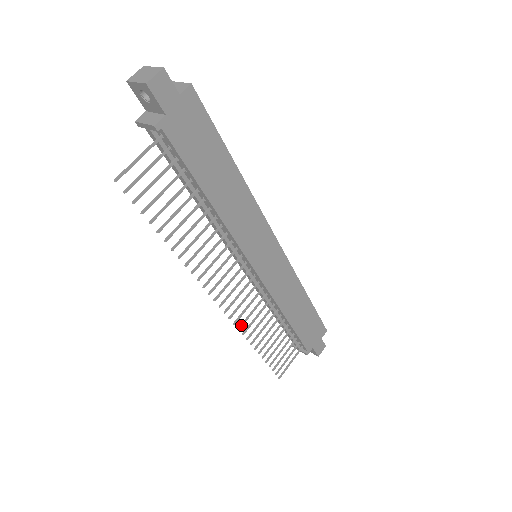
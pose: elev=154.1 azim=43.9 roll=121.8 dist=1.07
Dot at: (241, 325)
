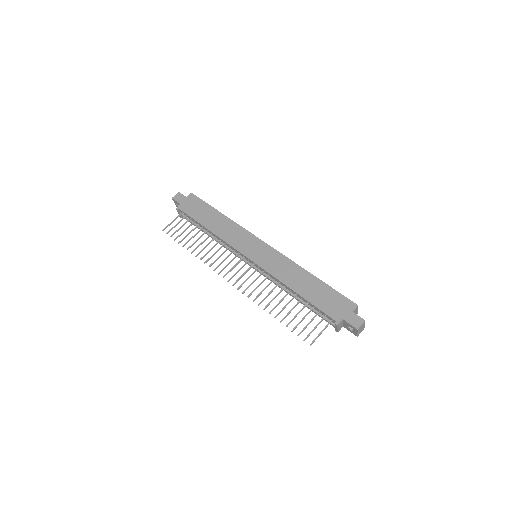
Dot at: (250, 294)
